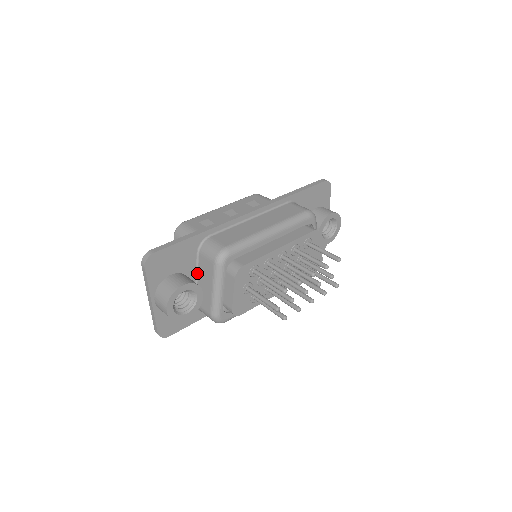
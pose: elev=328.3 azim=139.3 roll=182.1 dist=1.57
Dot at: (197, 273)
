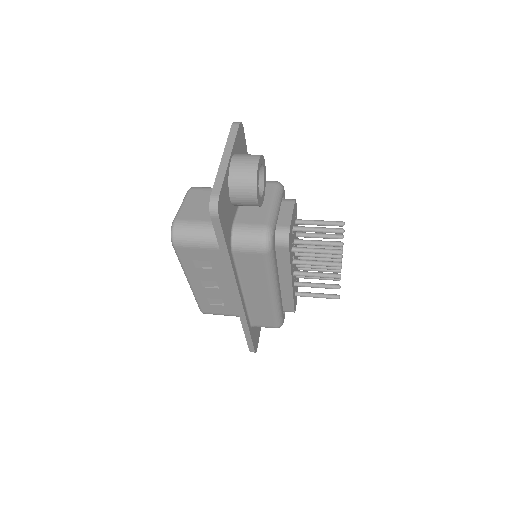
Dot at: occluded
